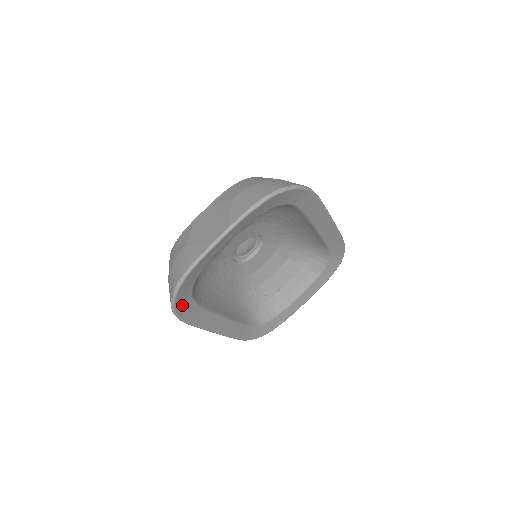
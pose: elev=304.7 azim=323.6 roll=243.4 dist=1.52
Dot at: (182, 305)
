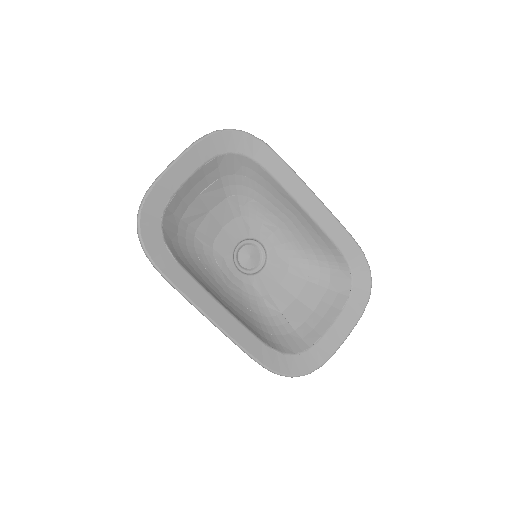
Dot at: (152, 242)
